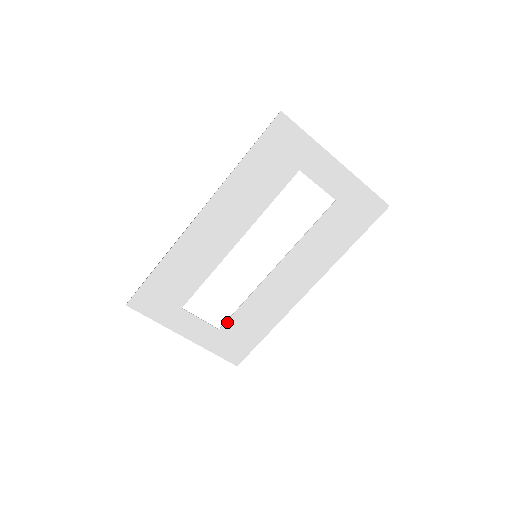
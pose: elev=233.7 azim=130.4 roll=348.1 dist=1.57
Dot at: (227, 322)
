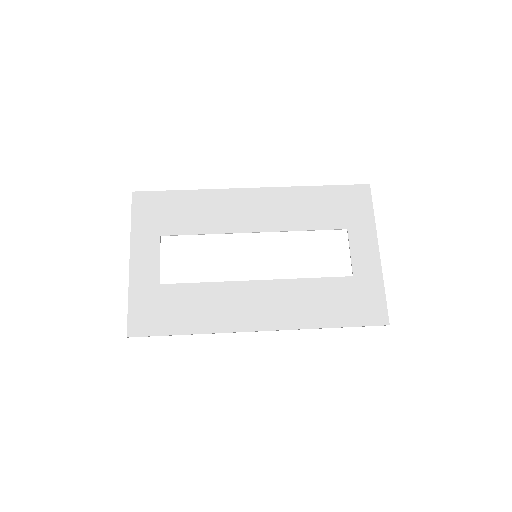
Dot at: (173, 285)
